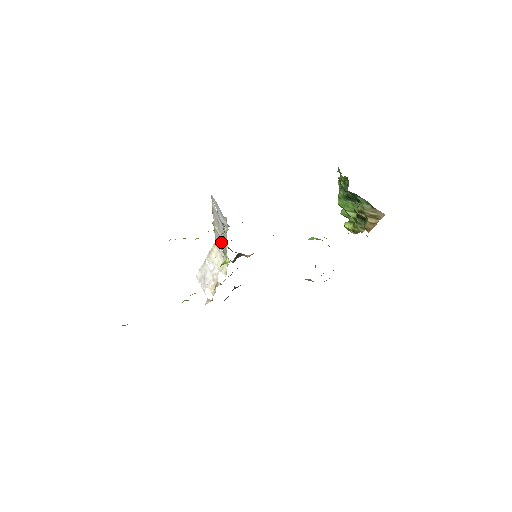
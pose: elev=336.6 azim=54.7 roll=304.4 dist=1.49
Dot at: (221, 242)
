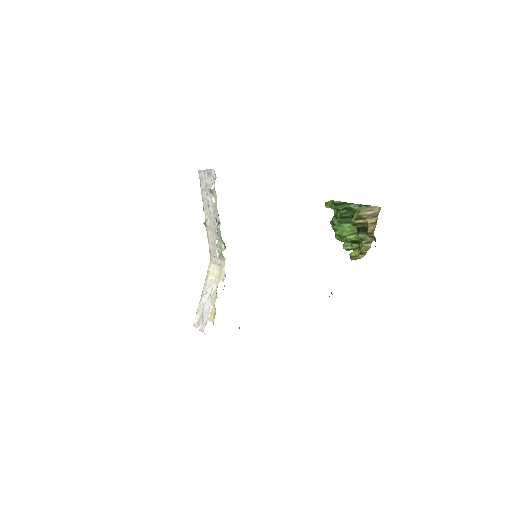
Dot at: (215, 238)
